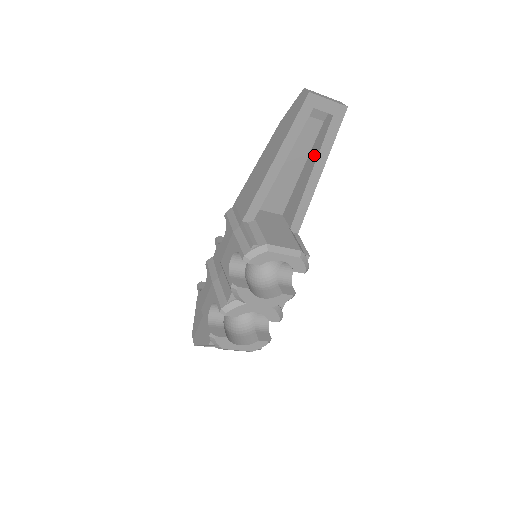
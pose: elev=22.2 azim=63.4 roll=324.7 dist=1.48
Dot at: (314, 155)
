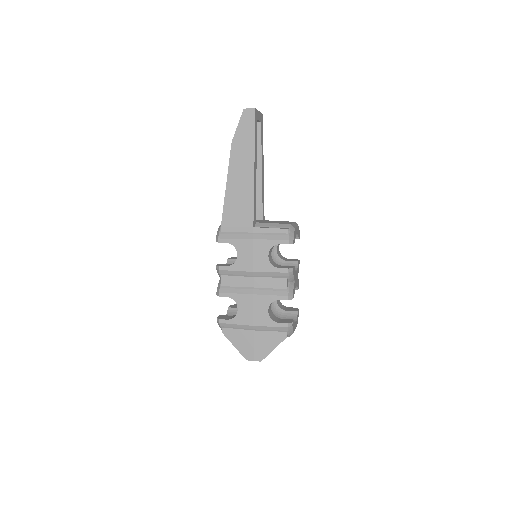
Dot at: (257, 157)
